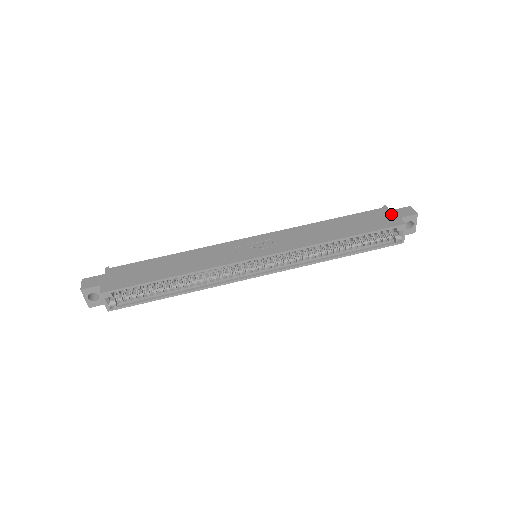
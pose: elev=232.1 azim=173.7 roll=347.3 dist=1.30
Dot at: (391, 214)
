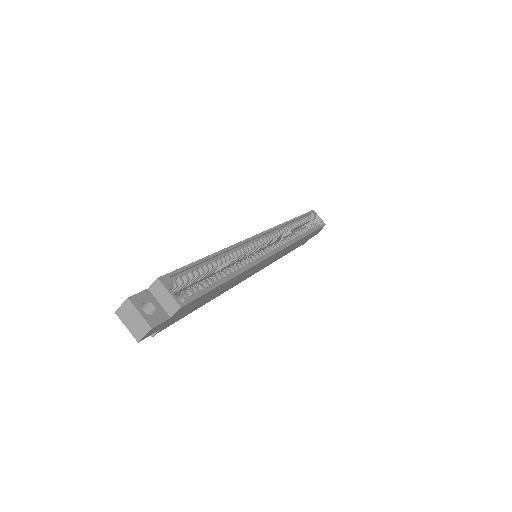
Dot at: occluded
